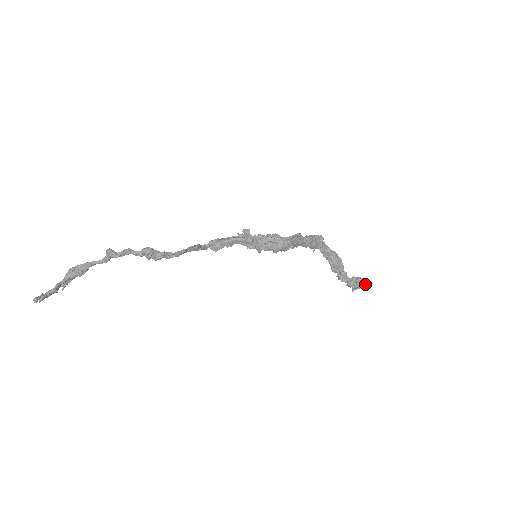
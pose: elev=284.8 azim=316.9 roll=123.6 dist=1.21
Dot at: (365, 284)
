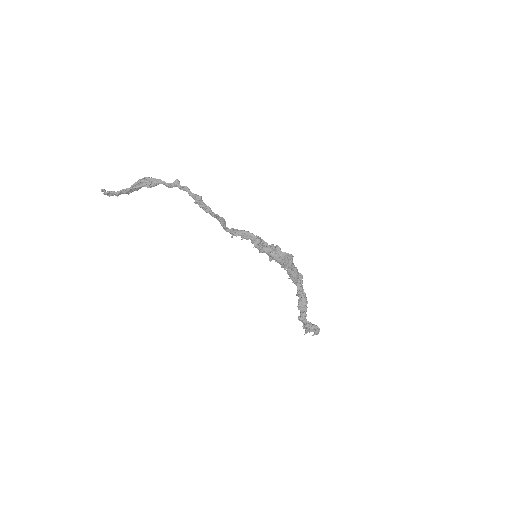
Dot at: (317, 330)
